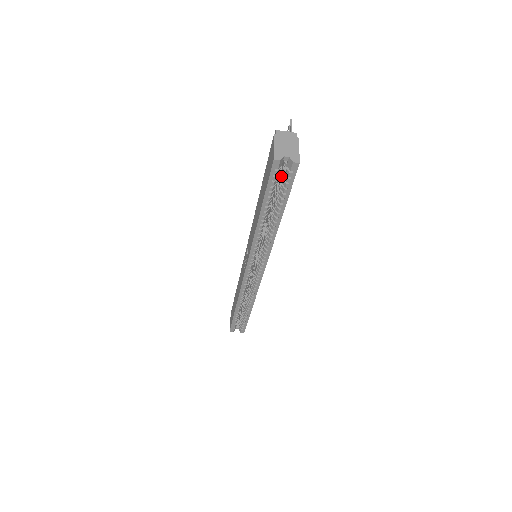
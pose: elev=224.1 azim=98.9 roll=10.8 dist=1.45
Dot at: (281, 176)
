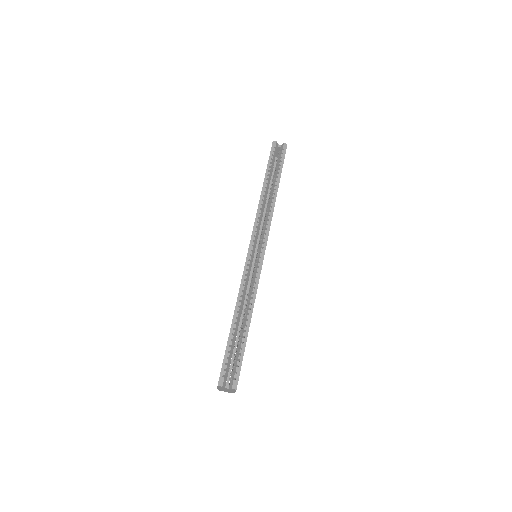
Dot at: (276, 165)
